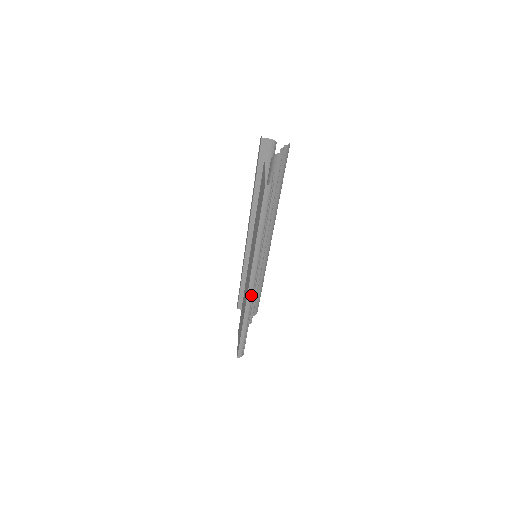
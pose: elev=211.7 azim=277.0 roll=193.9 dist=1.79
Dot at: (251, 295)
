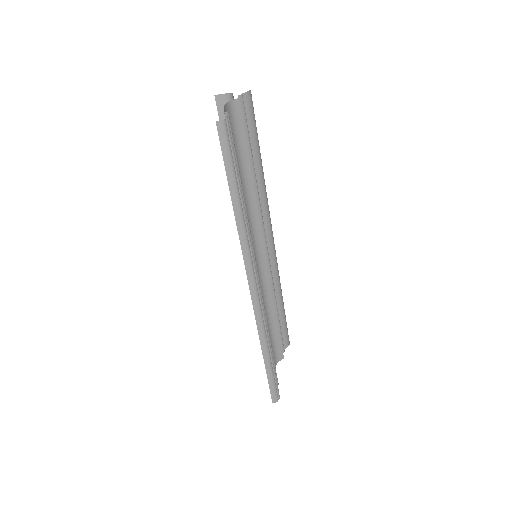
Dot at: (257, 301)
